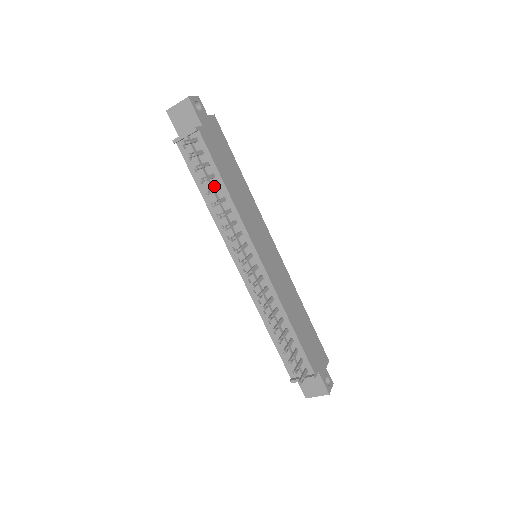
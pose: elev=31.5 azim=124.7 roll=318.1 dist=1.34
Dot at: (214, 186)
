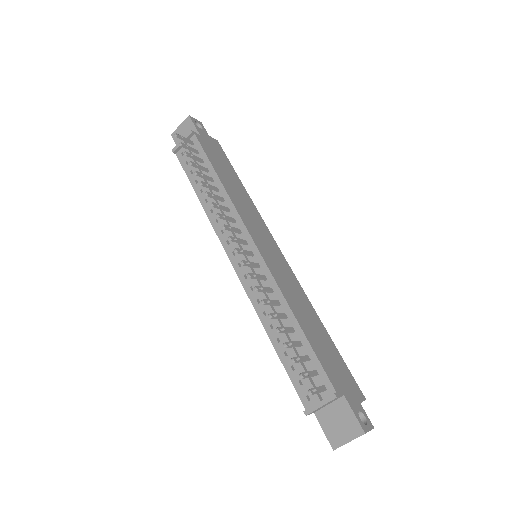
Dot at: (208, 181)
